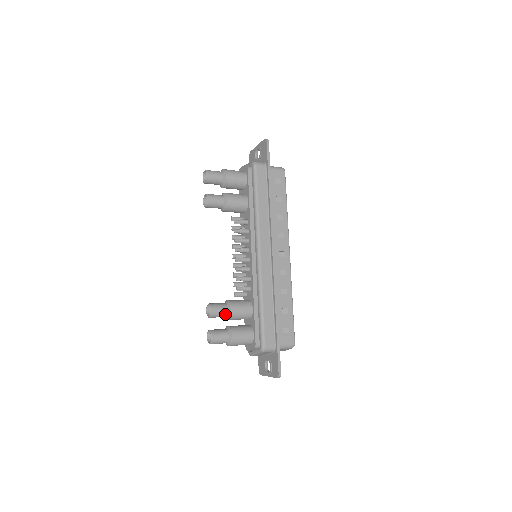
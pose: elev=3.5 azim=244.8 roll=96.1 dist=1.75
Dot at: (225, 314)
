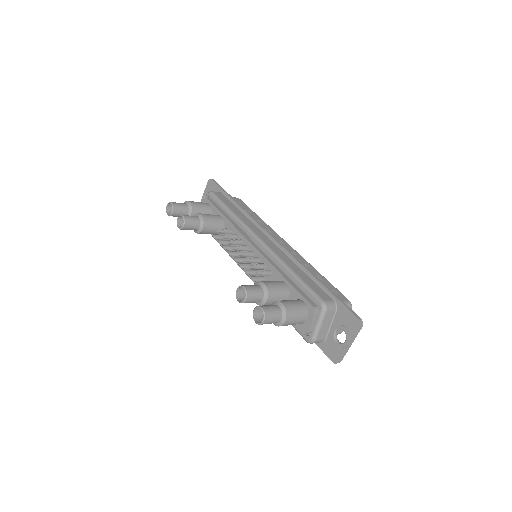
Dot at: (261, 292)
